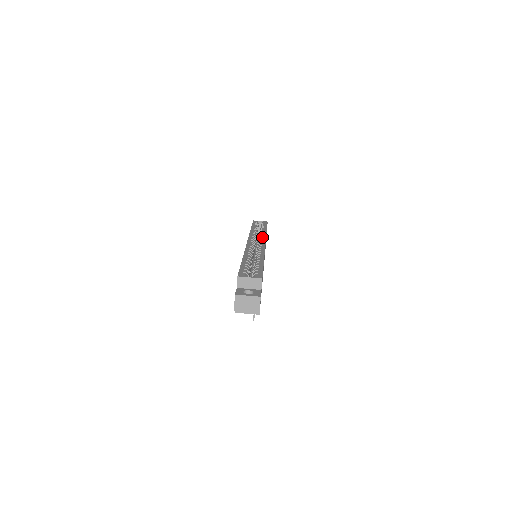
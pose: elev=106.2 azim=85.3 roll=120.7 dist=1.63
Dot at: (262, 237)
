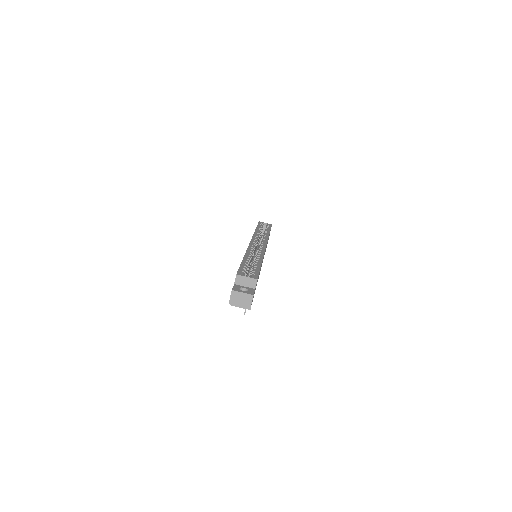
Dot at: (264, 239)
